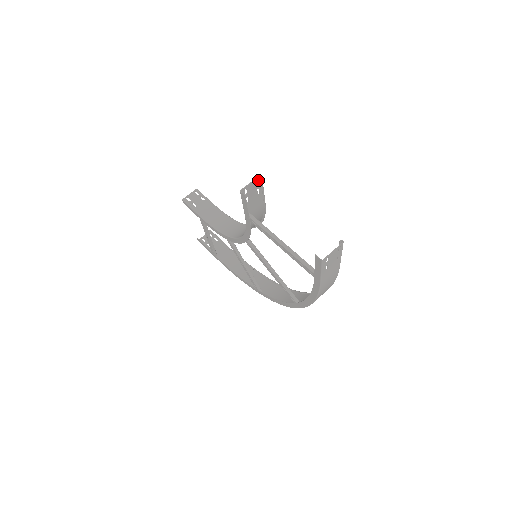
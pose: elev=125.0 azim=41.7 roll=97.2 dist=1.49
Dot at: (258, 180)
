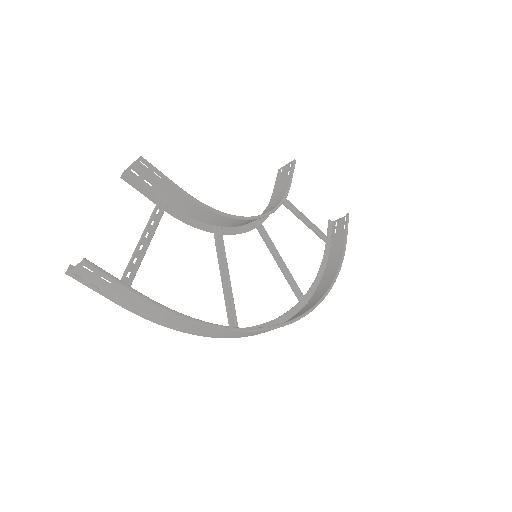
Dot at: (144, 161)
